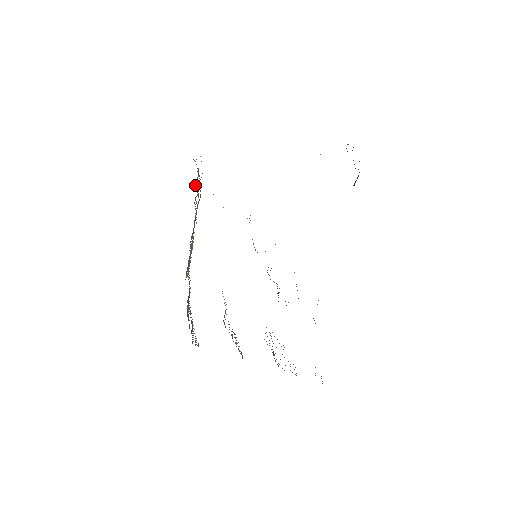
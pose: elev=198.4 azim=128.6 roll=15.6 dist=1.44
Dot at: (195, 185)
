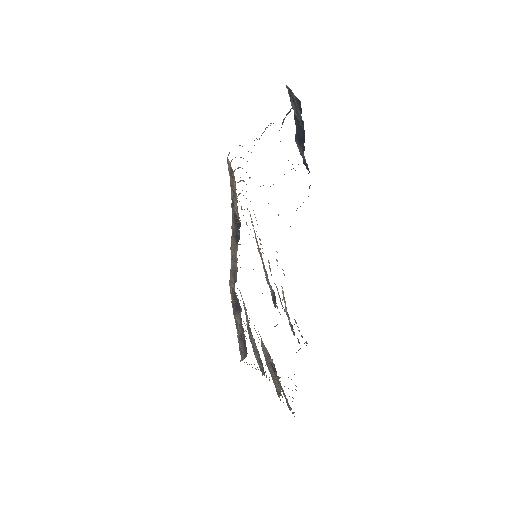
Dot at: (236, 189)
